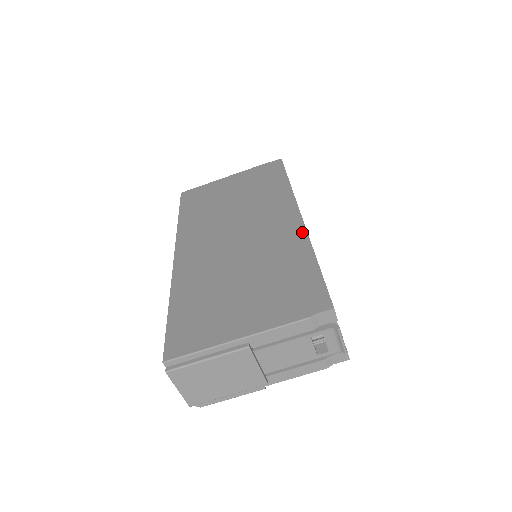
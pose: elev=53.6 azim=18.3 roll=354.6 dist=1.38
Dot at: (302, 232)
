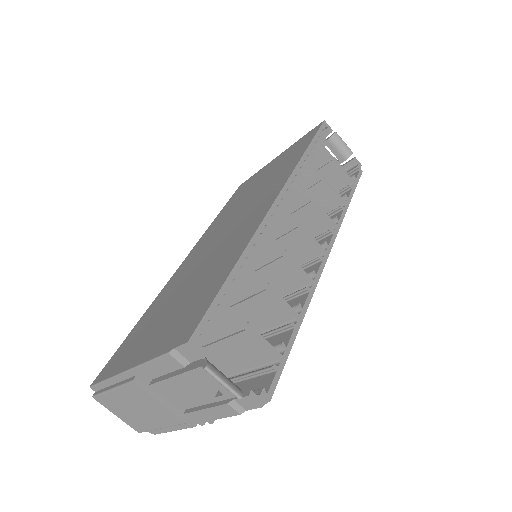
Dot at: (255, 227)
